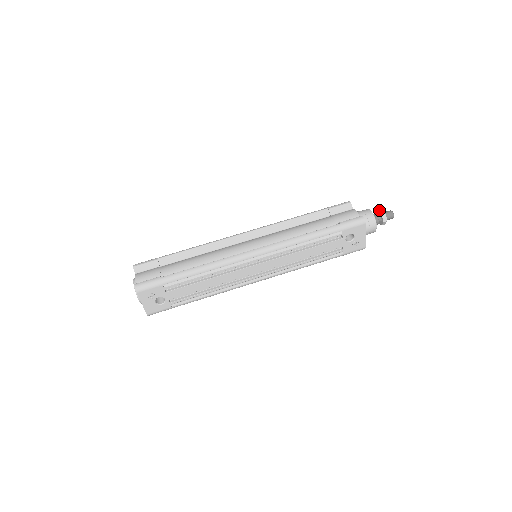
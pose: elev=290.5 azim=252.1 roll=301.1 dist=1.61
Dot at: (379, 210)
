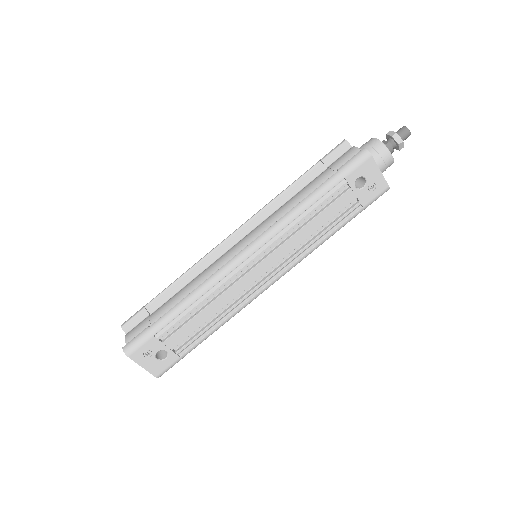
Dot at: (387, 133)
